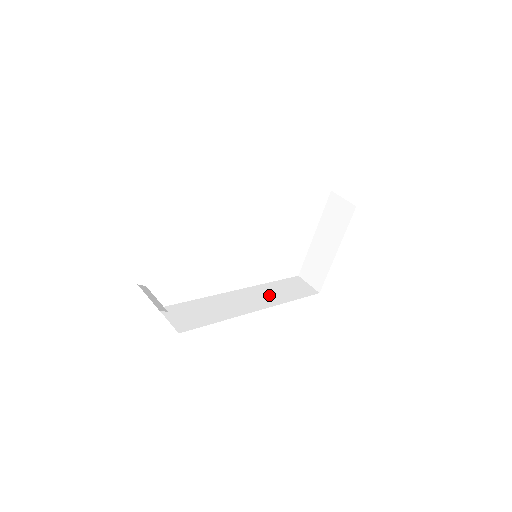
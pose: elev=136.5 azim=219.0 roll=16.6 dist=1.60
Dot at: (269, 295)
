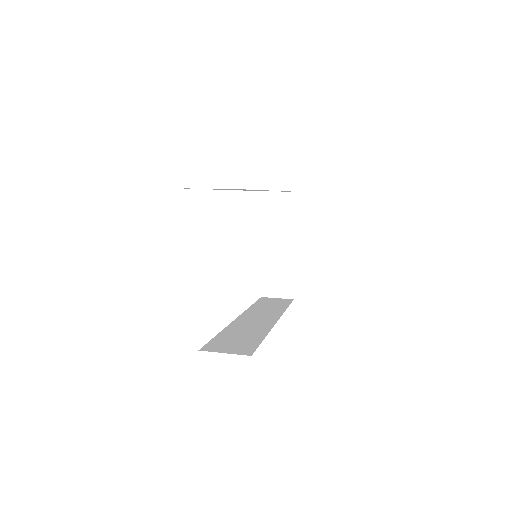
Dot at: (266, 312)
